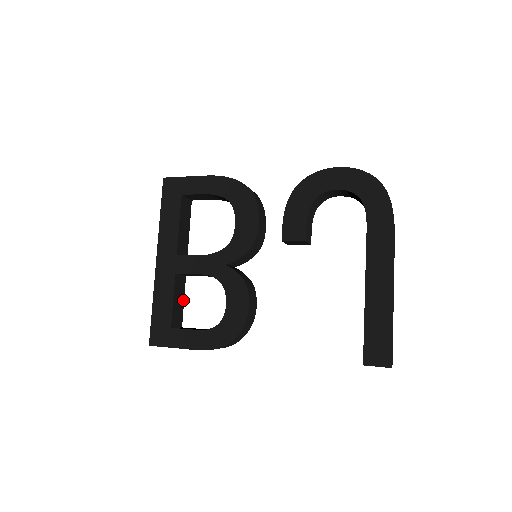
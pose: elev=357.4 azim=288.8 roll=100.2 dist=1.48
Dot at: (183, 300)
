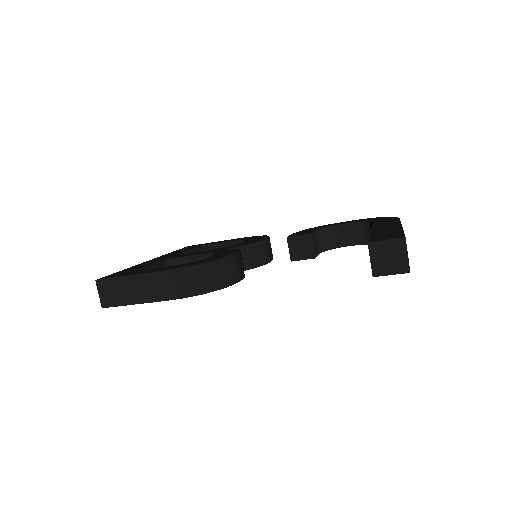
Dot at: occluded
